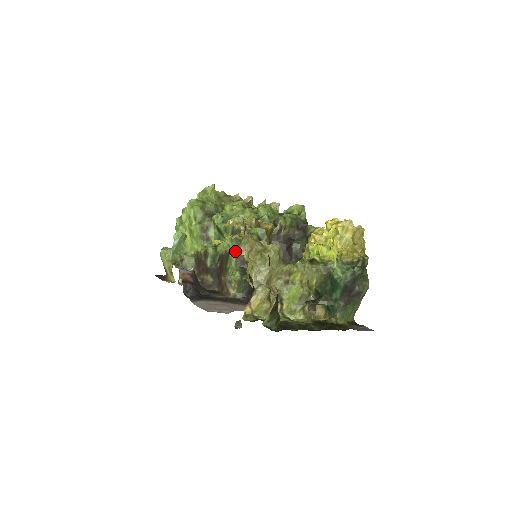
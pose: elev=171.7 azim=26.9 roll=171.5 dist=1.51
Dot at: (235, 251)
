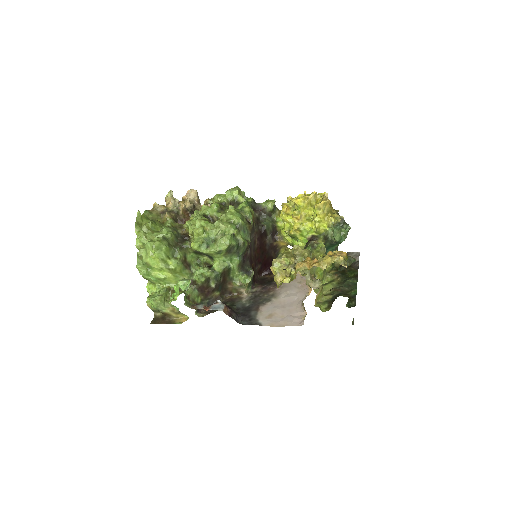
Dot at: (233, 262)
